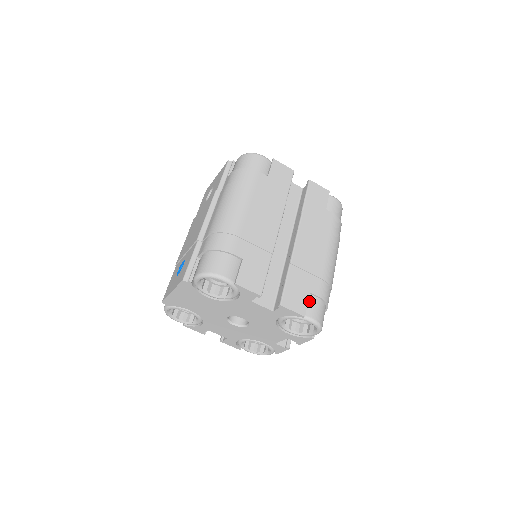
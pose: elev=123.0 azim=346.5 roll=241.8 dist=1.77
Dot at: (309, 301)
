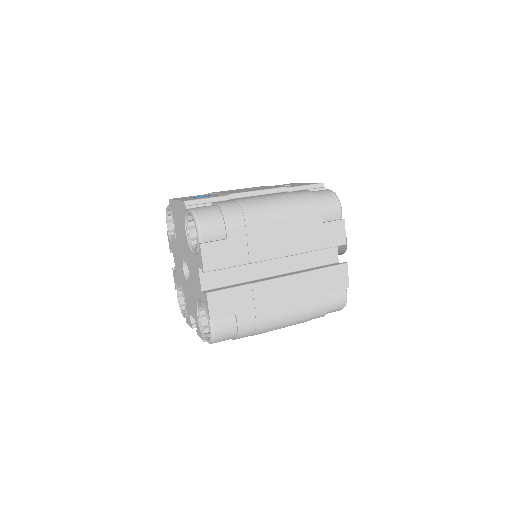
Dot at: (228, 318)
